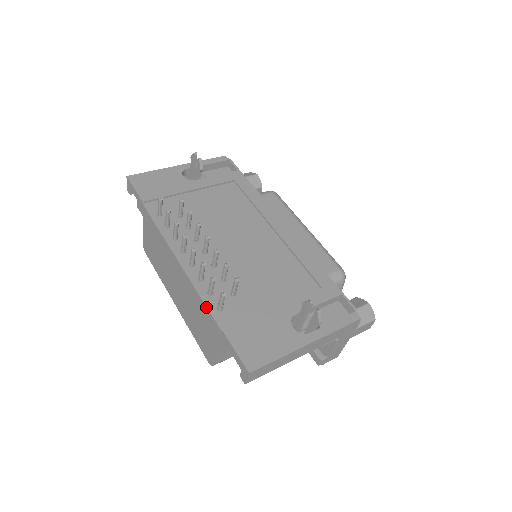
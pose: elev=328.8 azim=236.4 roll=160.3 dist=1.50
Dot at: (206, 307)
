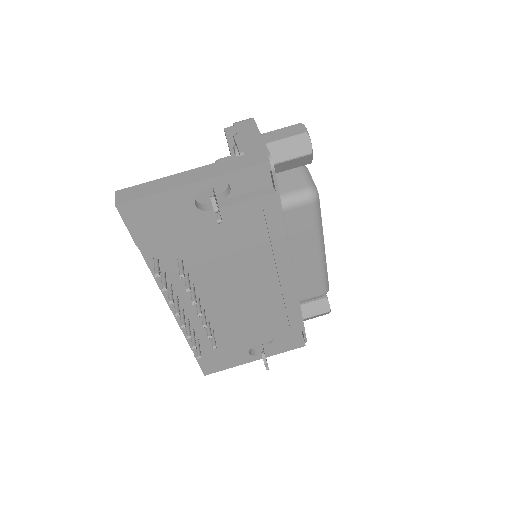
Dot at: (186, 339)
